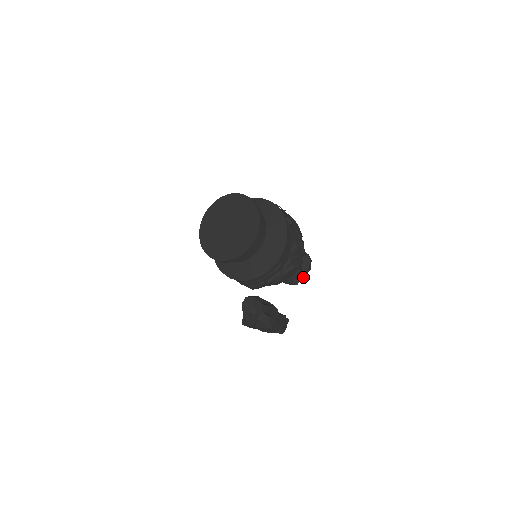
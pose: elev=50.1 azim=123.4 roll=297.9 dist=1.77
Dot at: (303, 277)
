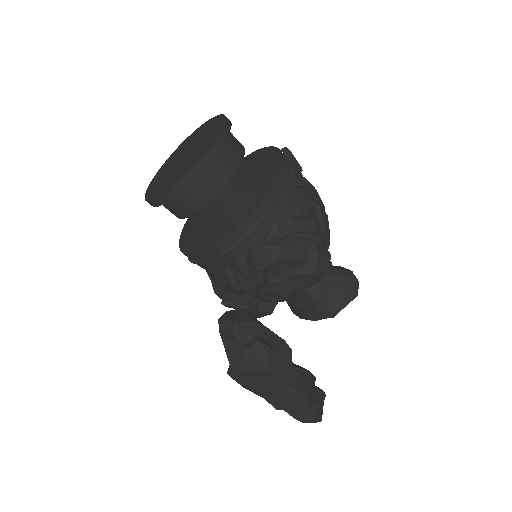
Dot at: (343, 306)
